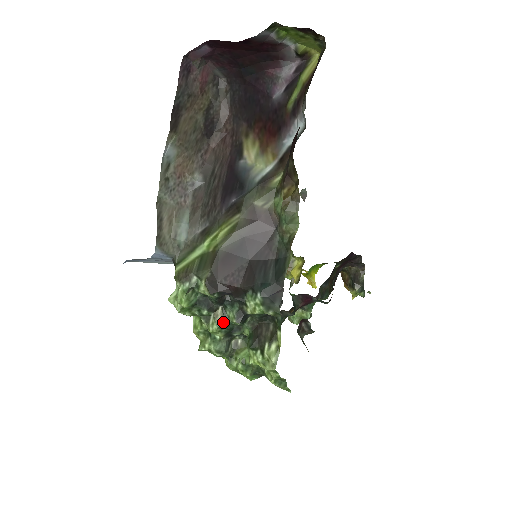
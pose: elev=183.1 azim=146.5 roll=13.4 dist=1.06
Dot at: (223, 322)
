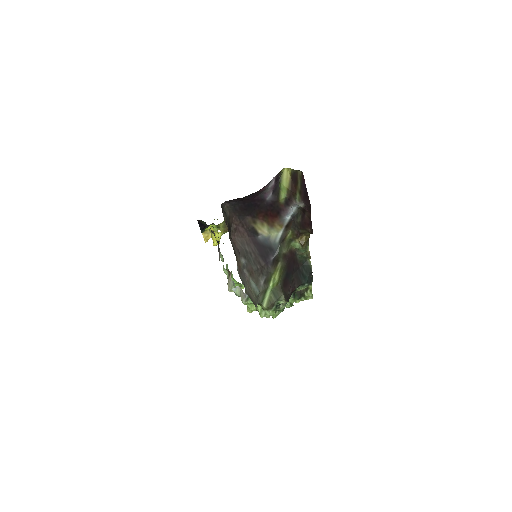
Dot at: (286, 303)
